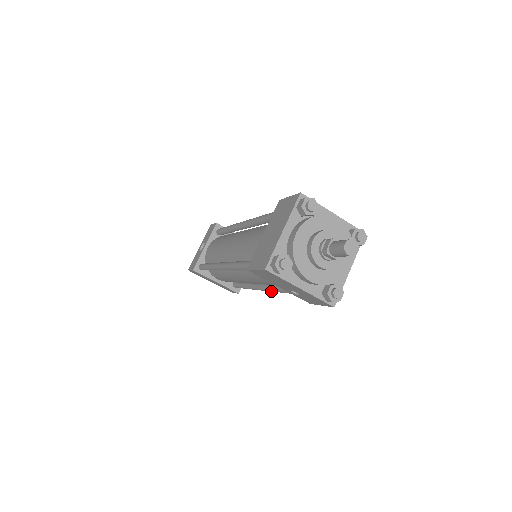
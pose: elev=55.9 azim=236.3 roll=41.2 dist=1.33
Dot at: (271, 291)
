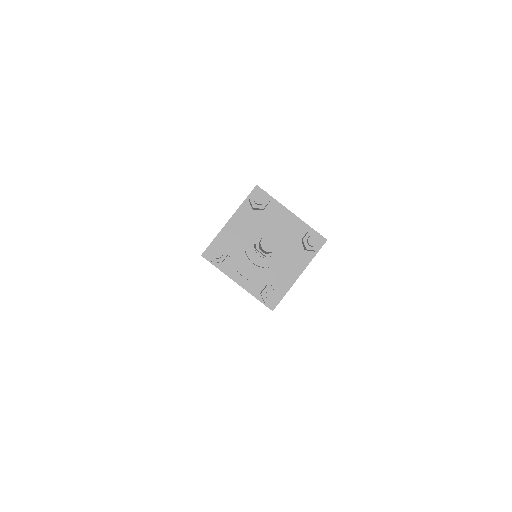
Dot at: occluded
